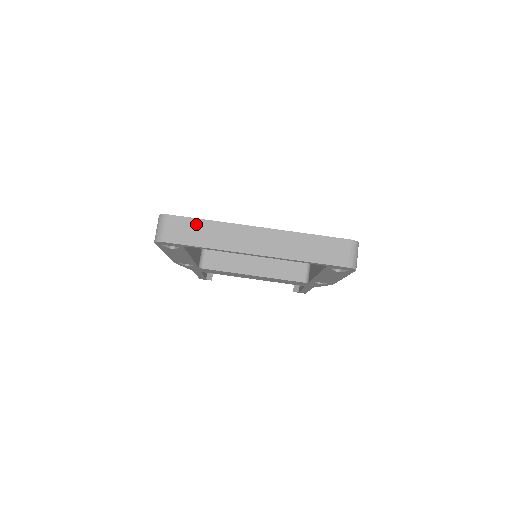
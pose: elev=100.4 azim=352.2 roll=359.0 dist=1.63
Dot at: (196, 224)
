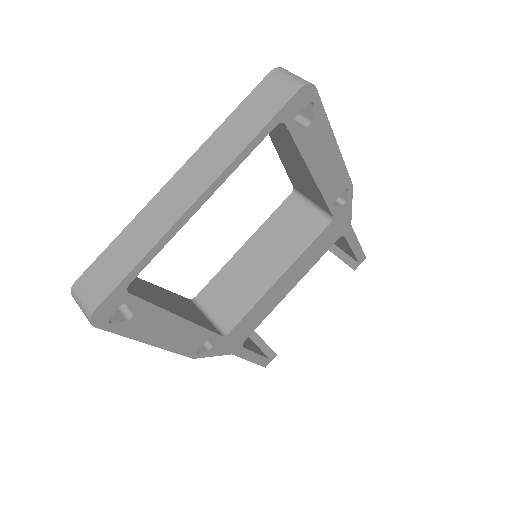
Dot at: (110, 253)
